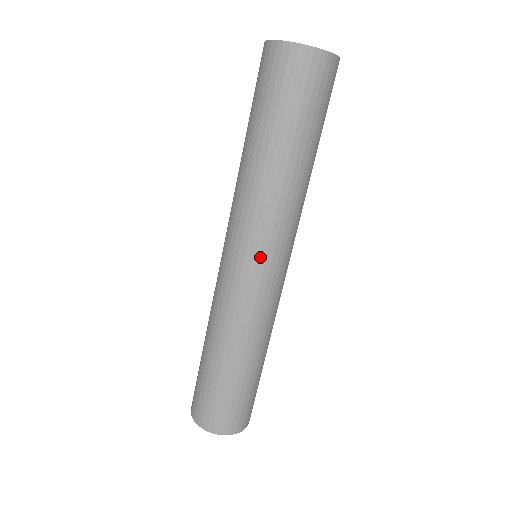
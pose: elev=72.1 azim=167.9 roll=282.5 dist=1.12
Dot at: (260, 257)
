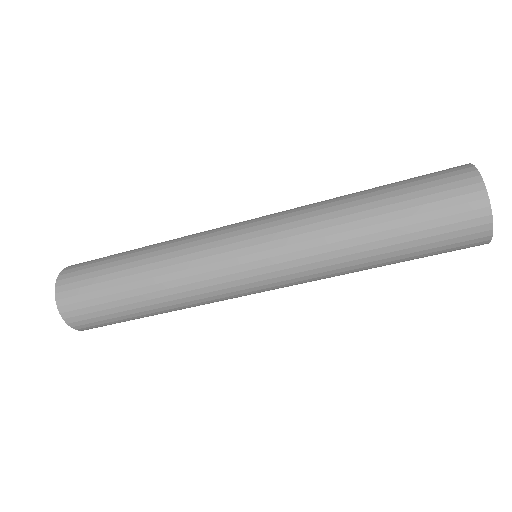
Dot at: (267, 280)
